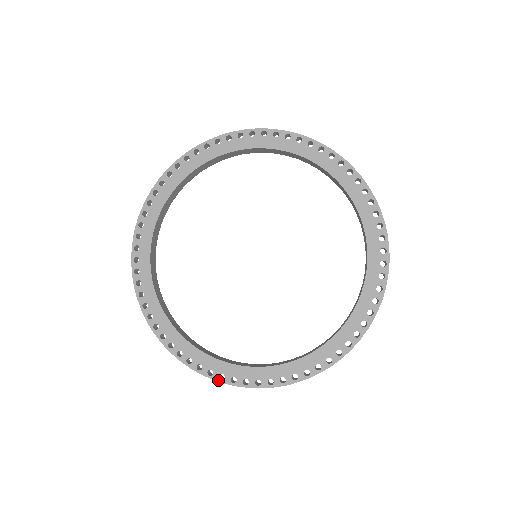
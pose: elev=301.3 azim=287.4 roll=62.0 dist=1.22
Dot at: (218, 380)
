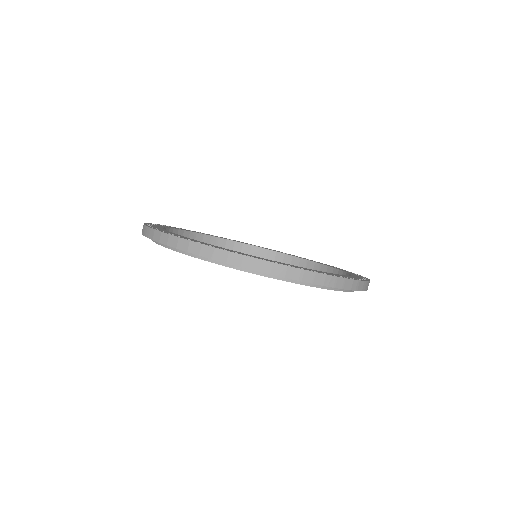
Dot at: (194, 241)
